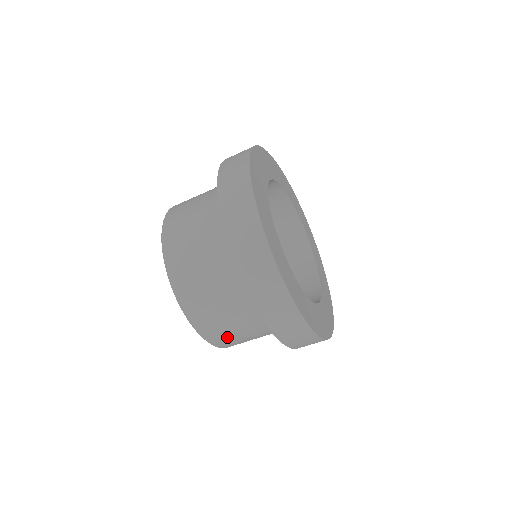
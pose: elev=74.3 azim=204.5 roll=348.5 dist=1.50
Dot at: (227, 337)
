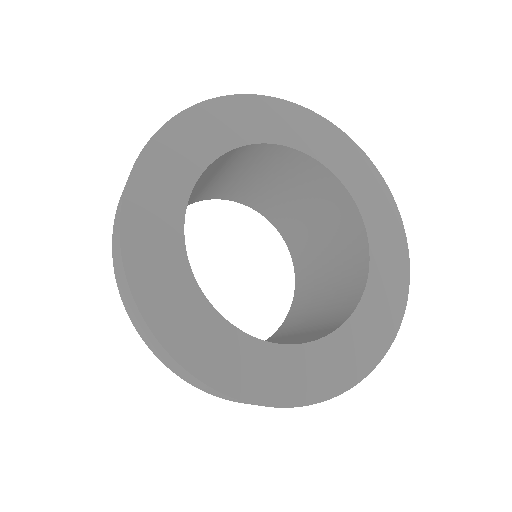
Dot at: occluded
